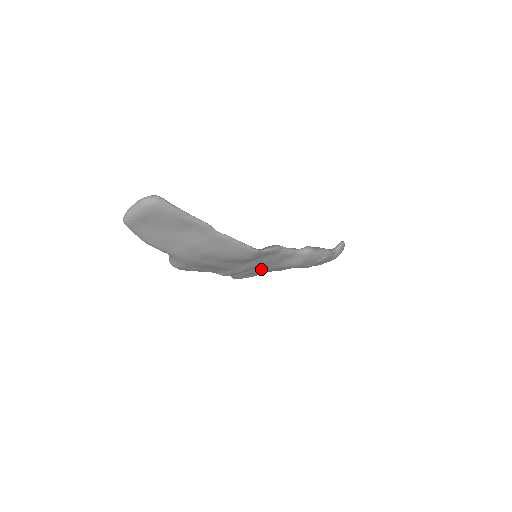
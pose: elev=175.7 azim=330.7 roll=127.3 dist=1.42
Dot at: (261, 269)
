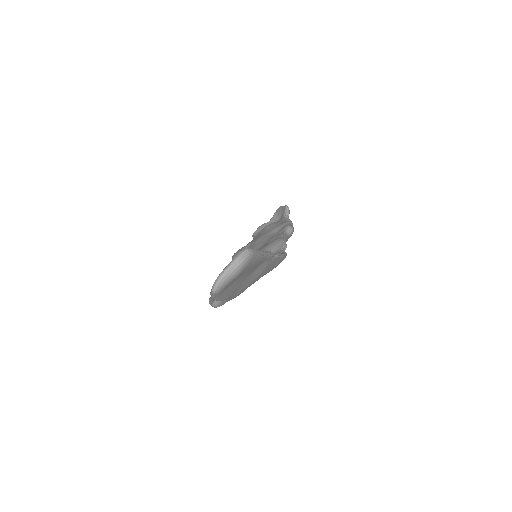
Dot at: occluded
